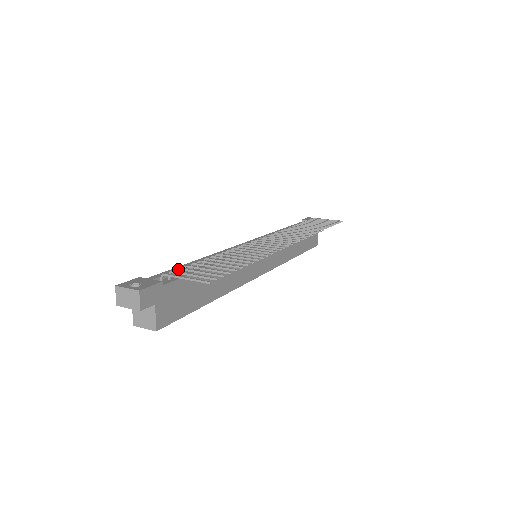
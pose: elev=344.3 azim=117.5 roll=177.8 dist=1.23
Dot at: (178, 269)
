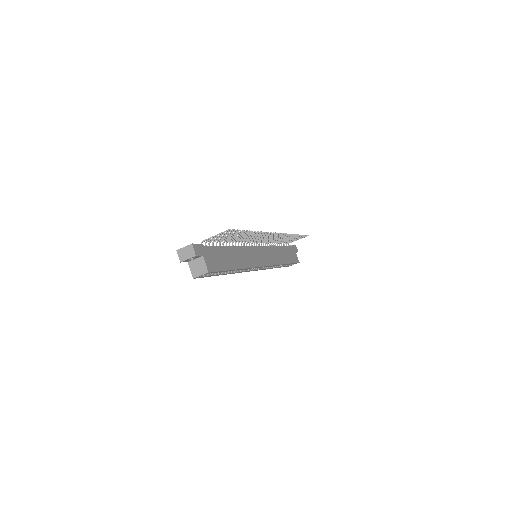
Dot at: (209, 242)
